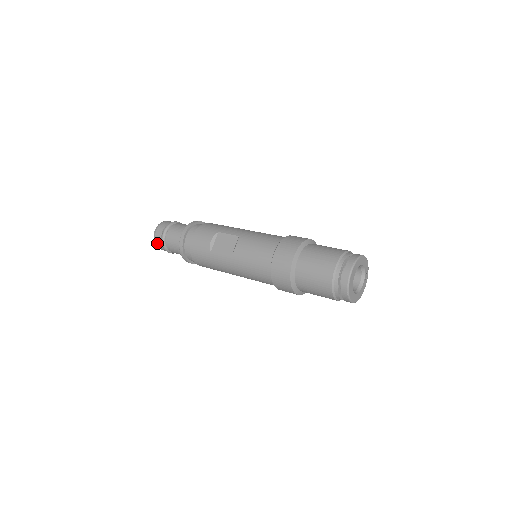
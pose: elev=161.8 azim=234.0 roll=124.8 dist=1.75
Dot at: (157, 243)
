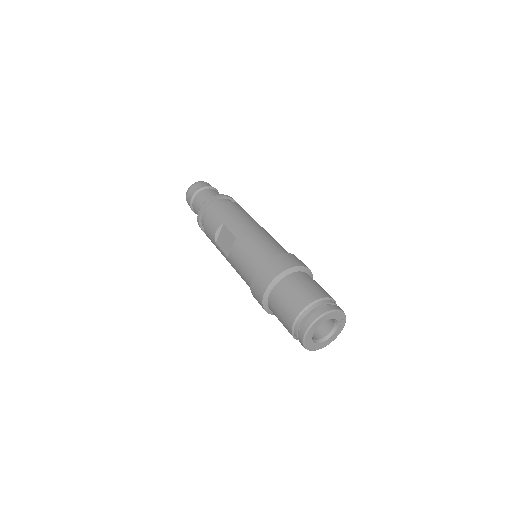
Dot at: (189, 205)
